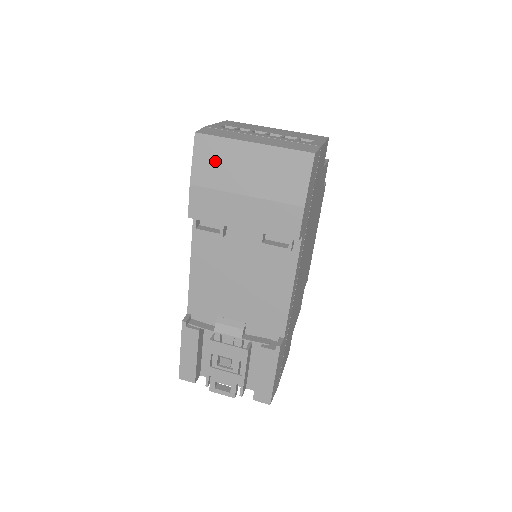
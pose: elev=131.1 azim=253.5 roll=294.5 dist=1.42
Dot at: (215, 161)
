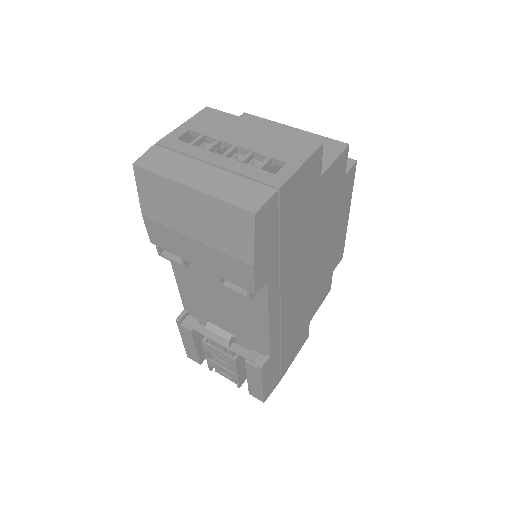
Dot at: (158, 198)
